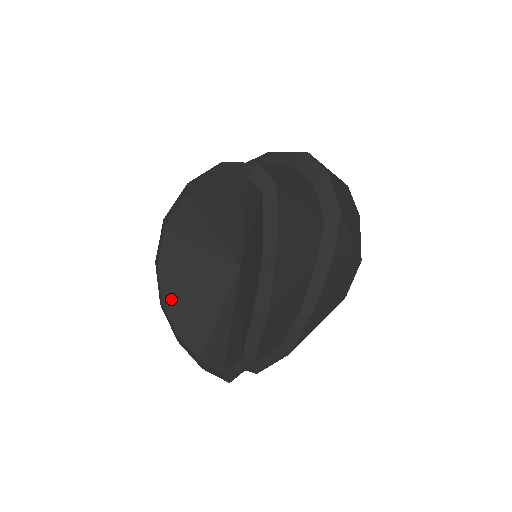
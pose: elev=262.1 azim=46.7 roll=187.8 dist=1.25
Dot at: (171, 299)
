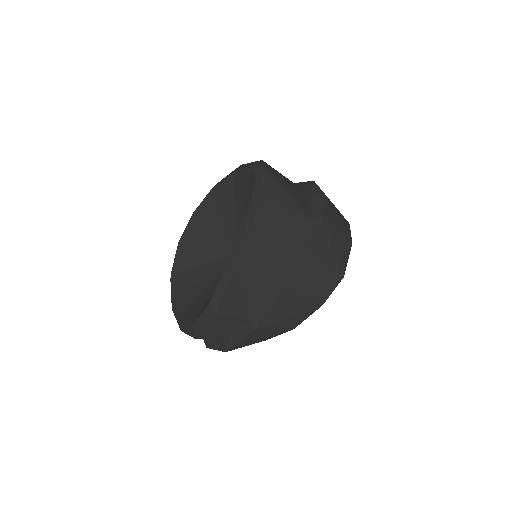
Dot at: (178, 272)
